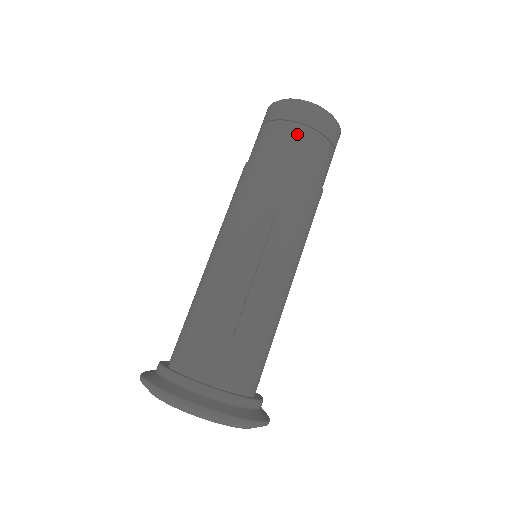
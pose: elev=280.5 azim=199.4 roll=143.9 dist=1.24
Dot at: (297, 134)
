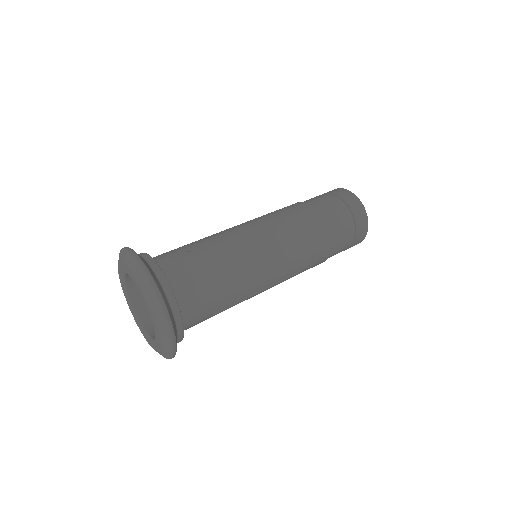
Dot at: (326, 196)
